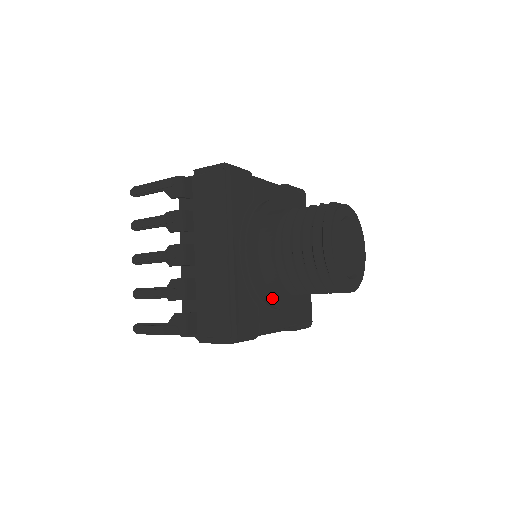
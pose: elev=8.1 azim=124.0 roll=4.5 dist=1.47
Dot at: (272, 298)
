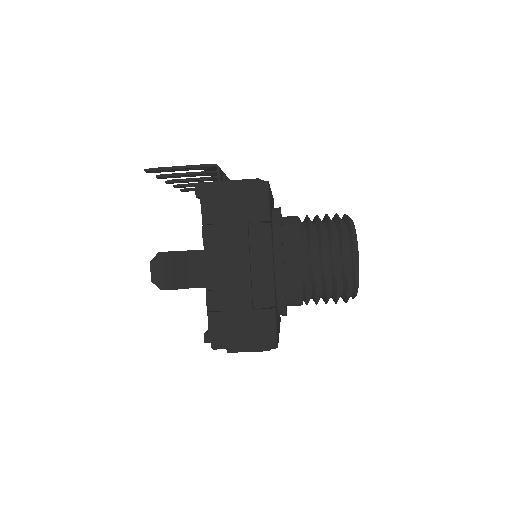
Dot at: (282, 236)
